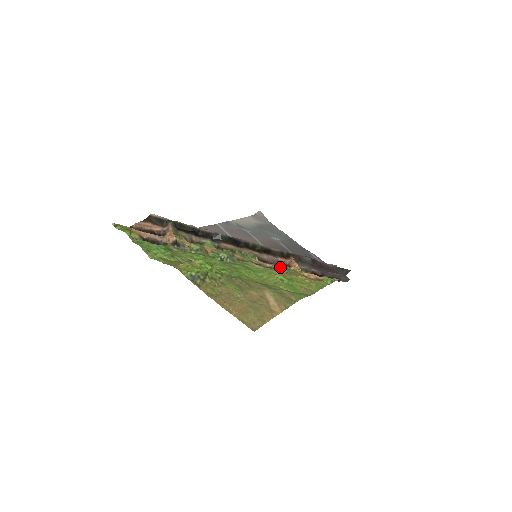
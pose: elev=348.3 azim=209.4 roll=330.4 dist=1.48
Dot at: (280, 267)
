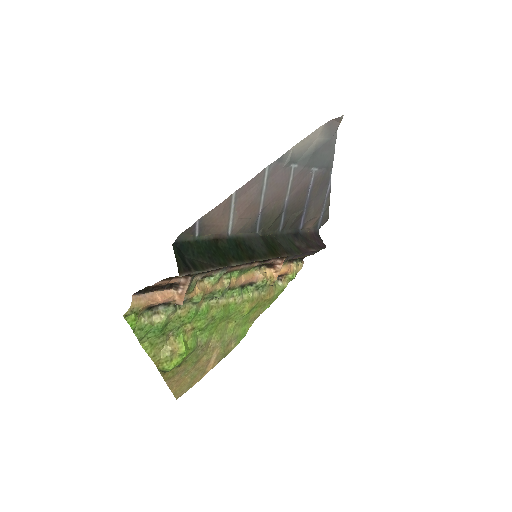
Dot at: (260, 284)
